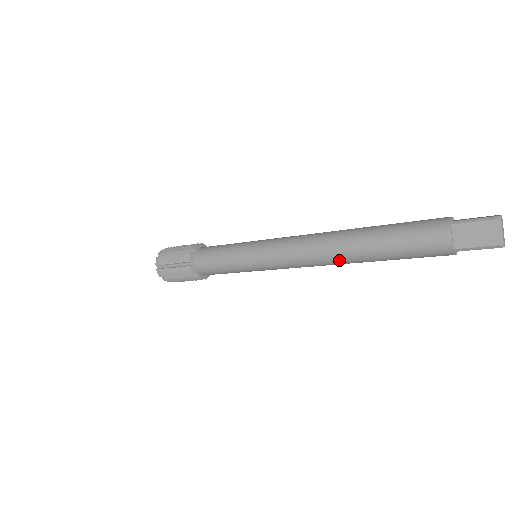
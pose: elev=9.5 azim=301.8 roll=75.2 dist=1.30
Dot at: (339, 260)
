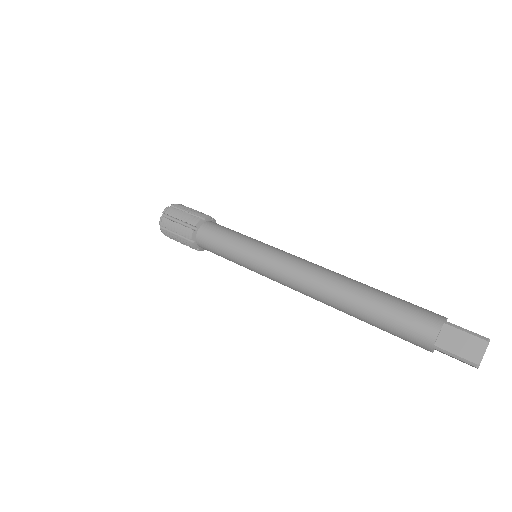
Dot at: (328, 299)
